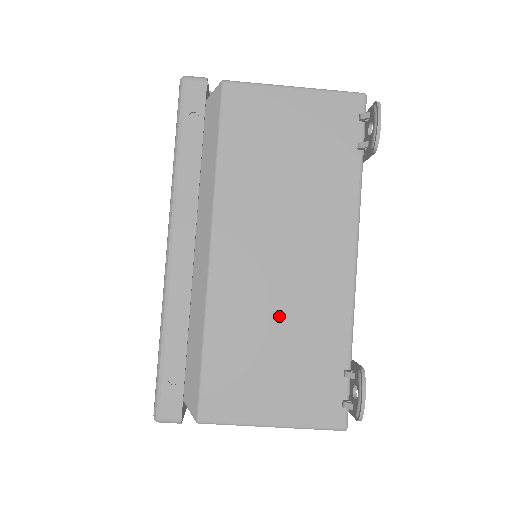
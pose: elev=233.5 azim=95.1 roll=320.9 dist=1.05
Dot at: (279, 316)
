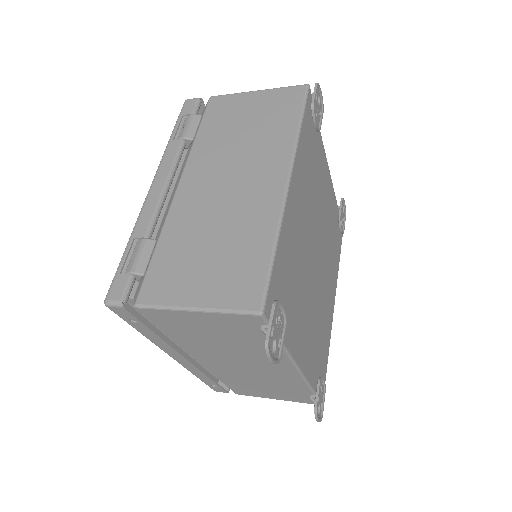
Dot at: (258, 380)
